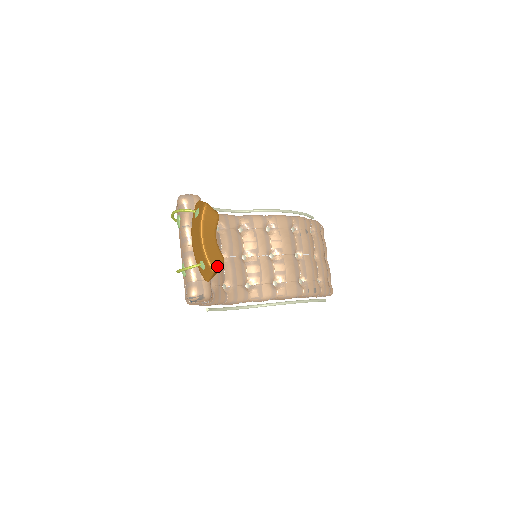
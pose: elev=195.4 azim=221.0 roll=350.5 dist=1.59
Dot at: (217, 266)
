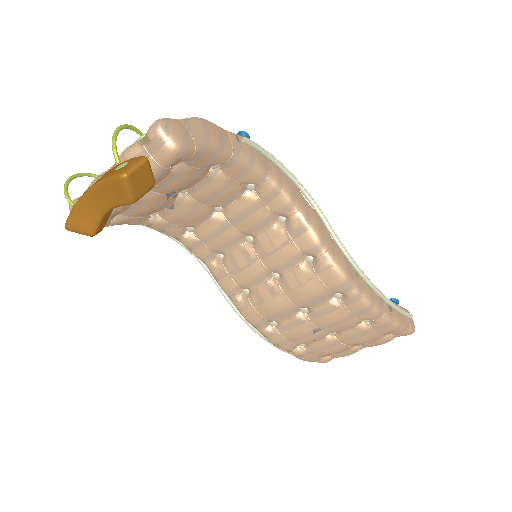
Dot at: (74, 230)
